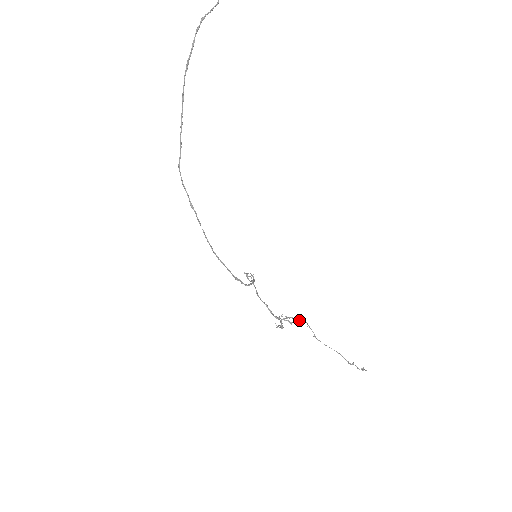
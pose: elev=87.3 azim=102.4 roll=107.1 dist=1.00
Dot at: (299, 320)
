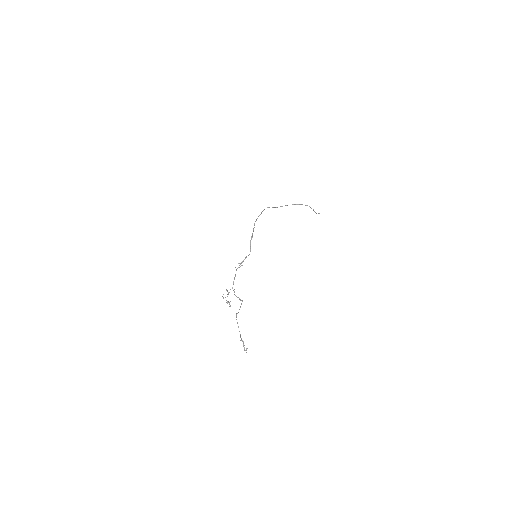
Dot at: (240, 299)
